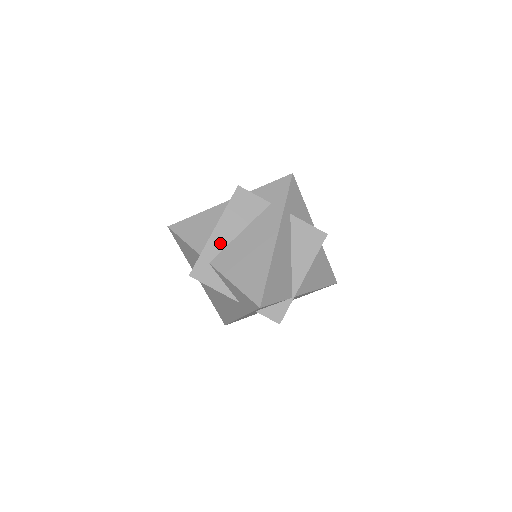
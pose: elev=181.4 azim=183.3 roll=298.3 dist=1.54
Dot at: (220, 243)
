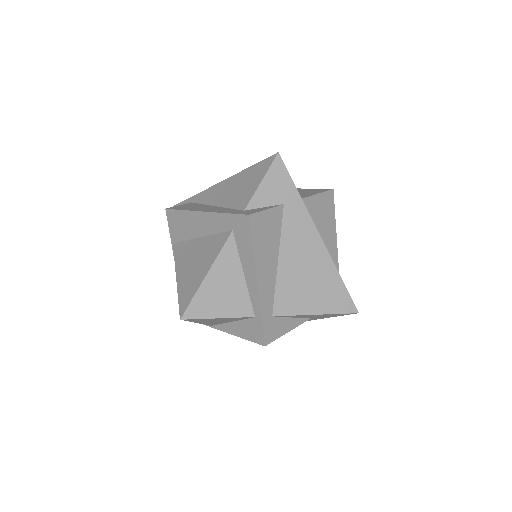
Dot at: (269, 289)
